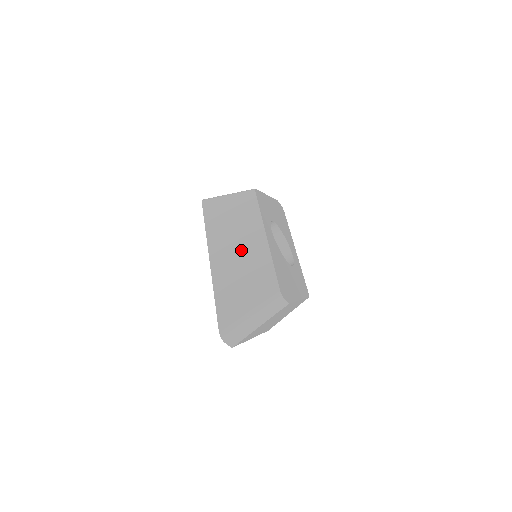
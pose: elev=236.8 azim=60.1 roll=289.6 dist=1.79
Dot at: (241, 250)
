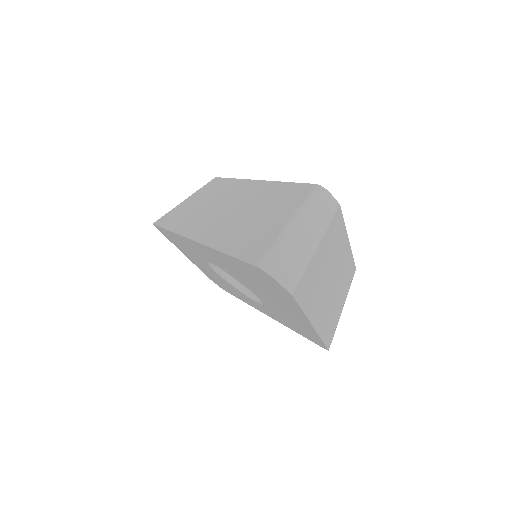
Dot at: (231, 206)
